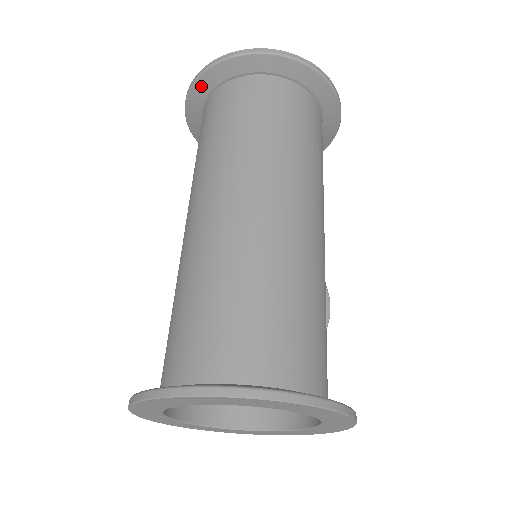
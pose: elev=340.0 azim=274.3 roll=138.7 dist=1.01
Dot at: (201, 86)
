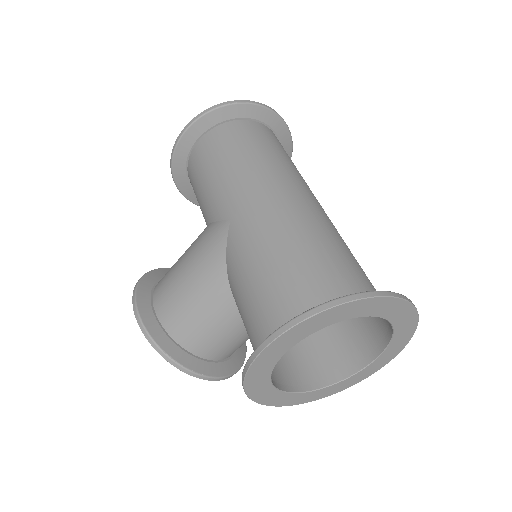
Dot at: (223, 112)
